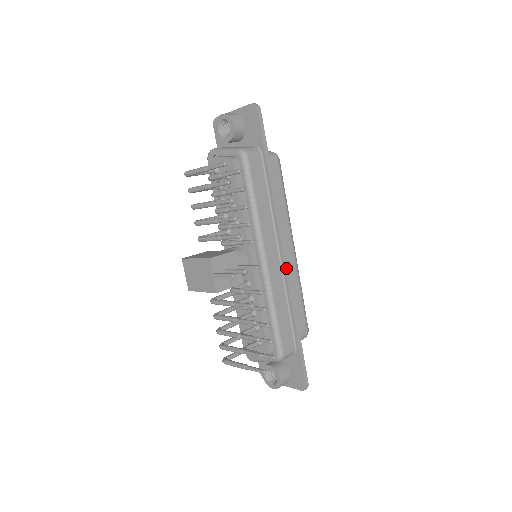
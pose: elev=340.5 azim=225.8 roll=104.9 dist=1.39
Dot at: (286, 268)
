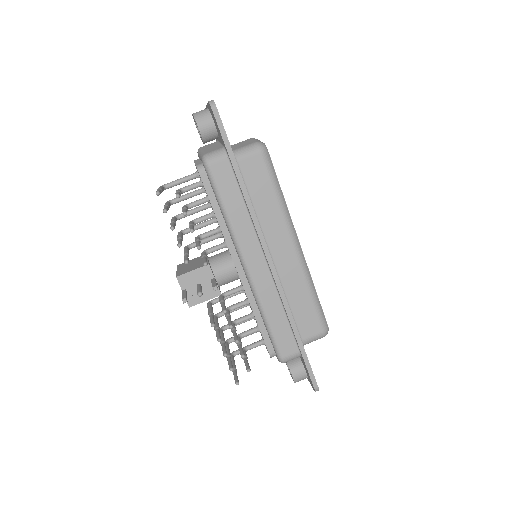
Dot at: (274, 275)
